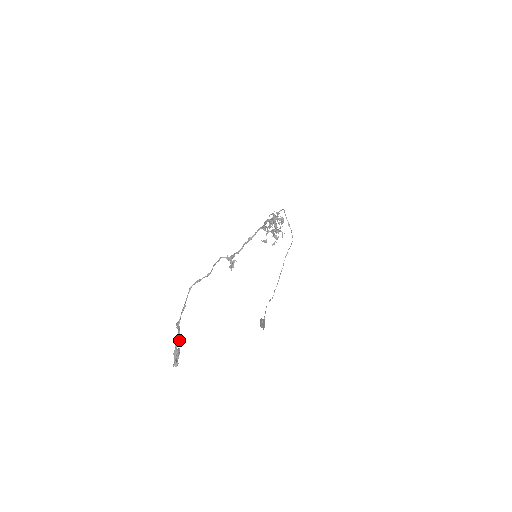
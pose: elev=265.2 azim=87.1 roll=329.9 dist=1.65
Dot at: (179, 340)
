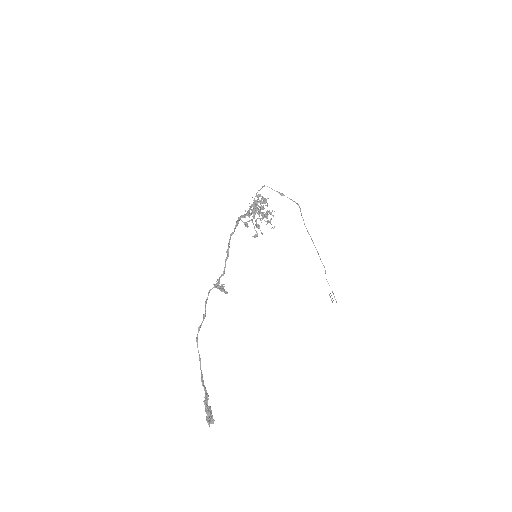
Dot at: (205, 397)
